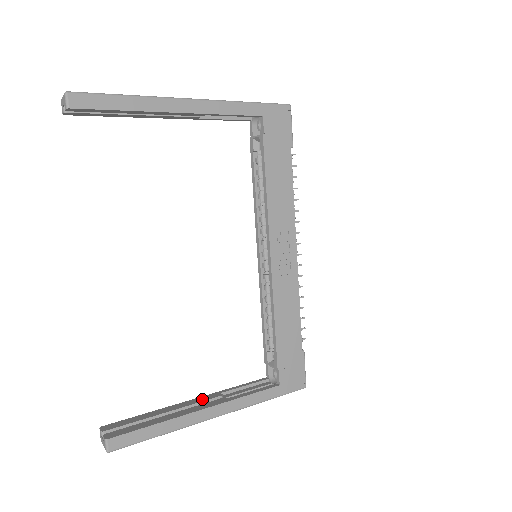
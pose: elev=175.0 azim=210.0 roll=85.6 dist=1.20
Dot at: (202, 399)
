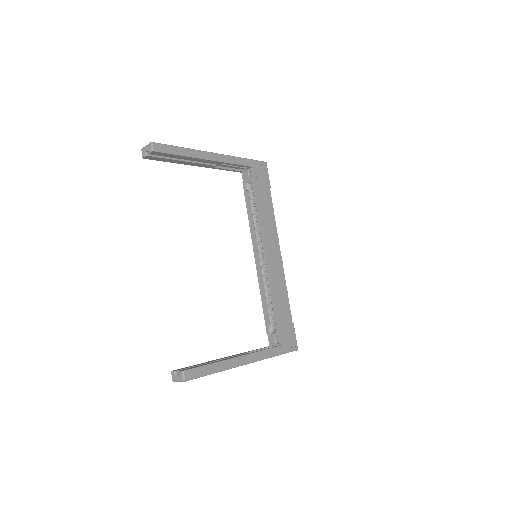
Dot at: (233, 356)
